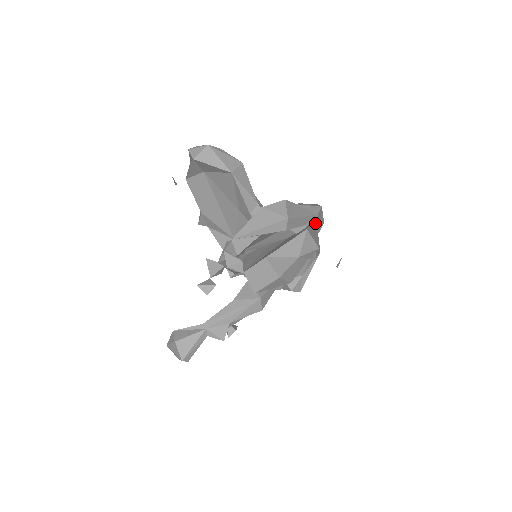
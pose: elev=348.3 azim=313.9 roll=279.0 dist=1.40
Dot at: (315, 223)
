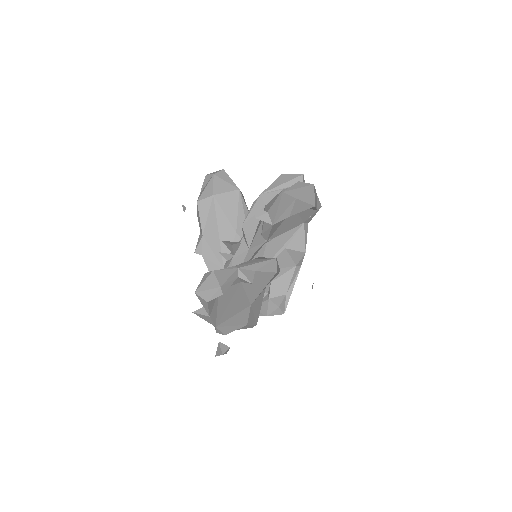
Dot at: occluded
